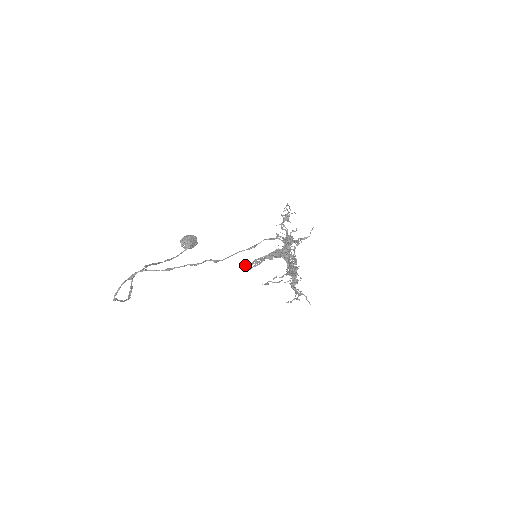
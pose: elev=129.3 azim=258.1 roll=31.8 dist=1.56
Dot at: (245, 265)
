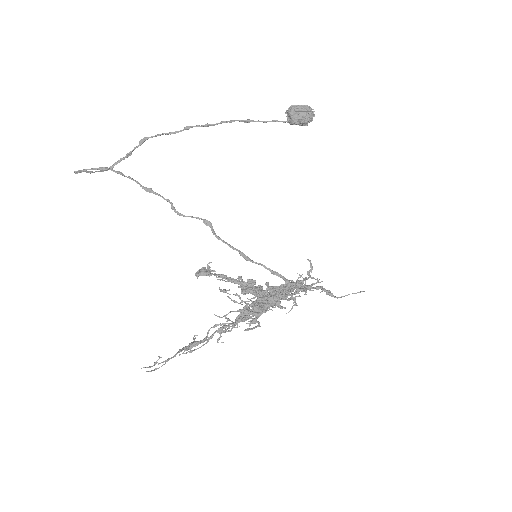
Dot at: (207, 268)
